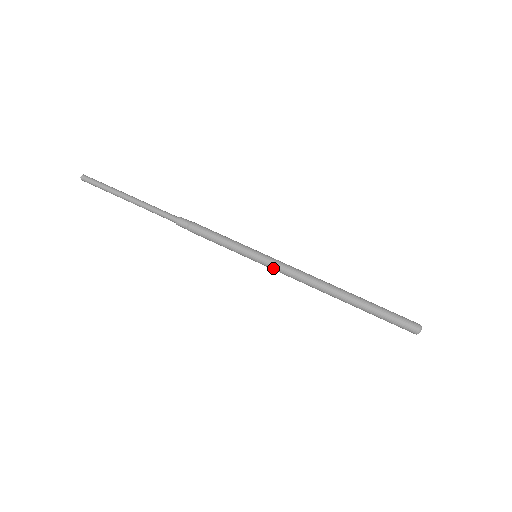
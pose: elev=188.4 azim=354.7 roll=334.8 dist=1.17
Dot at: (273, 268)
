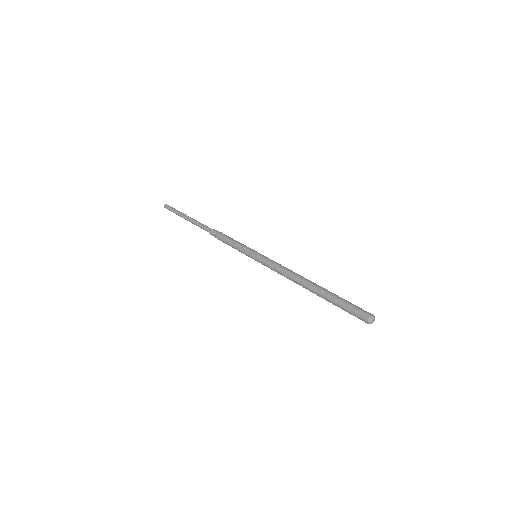
Dot at: (266, 266)
